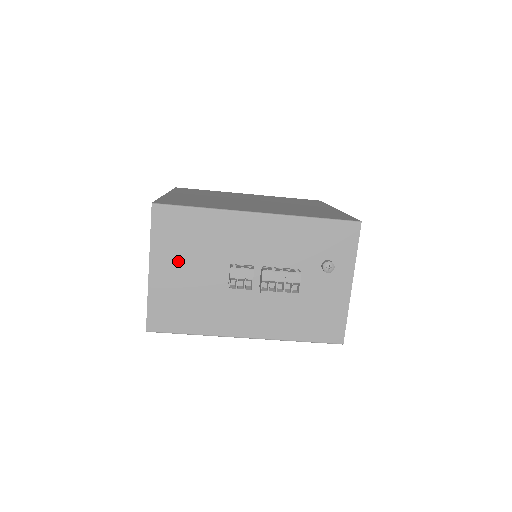
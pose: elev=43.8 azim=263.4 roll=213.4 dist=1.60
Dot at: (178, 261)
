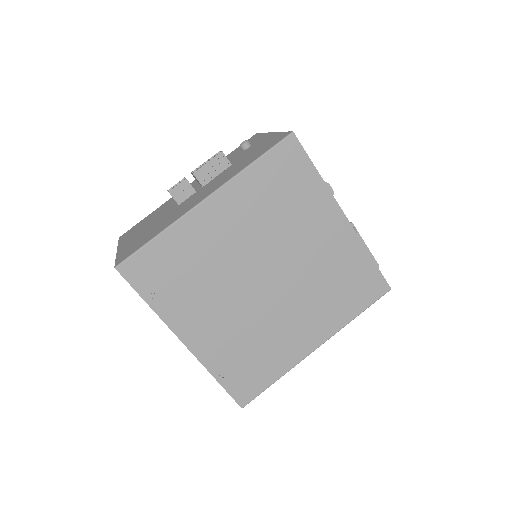
Dot at: (138, 232)
